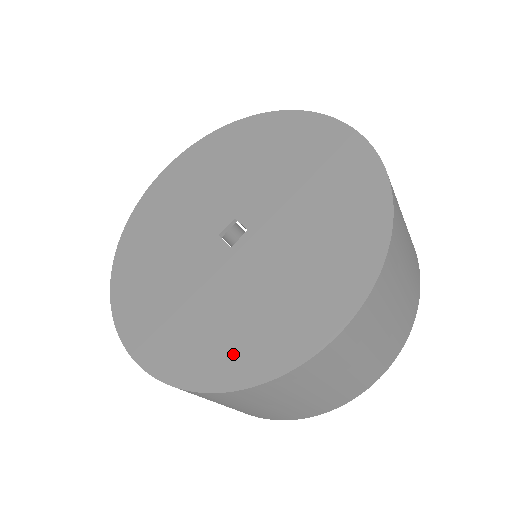
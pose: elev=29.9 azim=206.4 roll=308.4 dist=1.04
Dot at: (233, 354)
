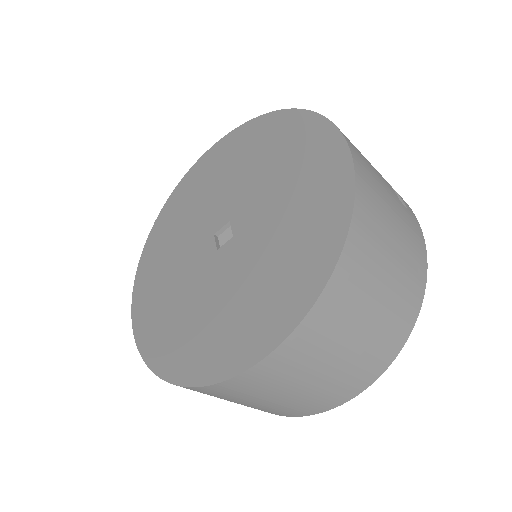
Dot at: (185, 352)
